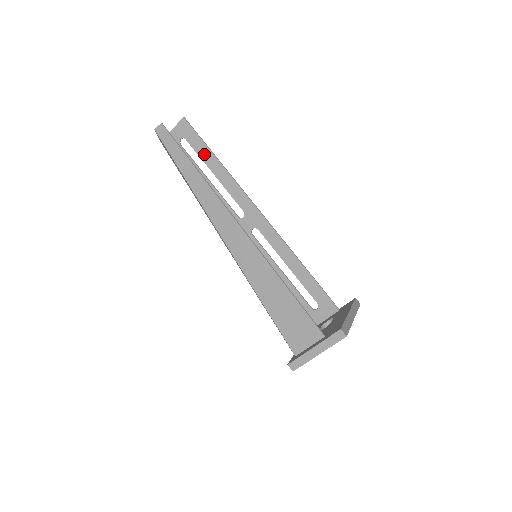
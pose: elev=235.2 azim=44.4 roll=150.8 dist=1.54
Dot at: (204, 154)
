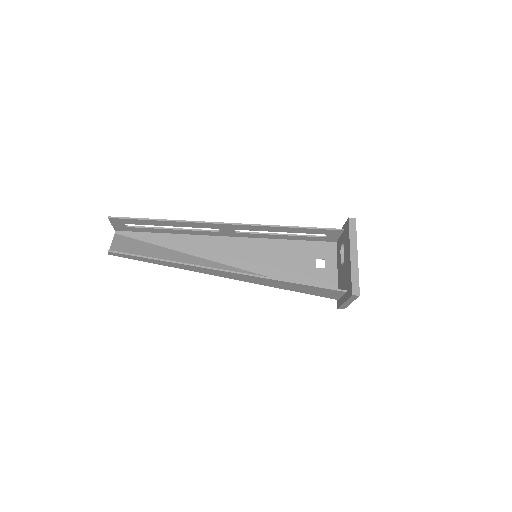
Dot at: (150, 223)
